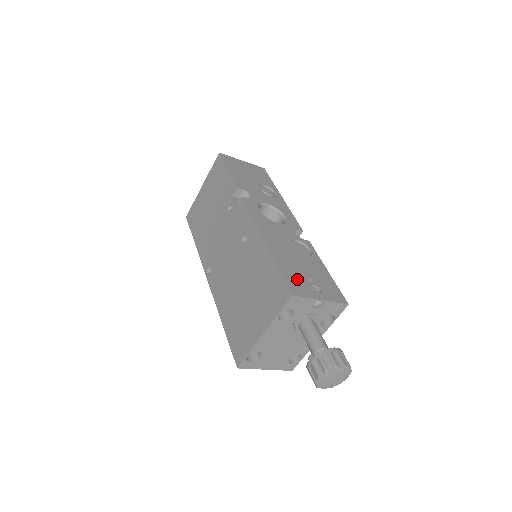
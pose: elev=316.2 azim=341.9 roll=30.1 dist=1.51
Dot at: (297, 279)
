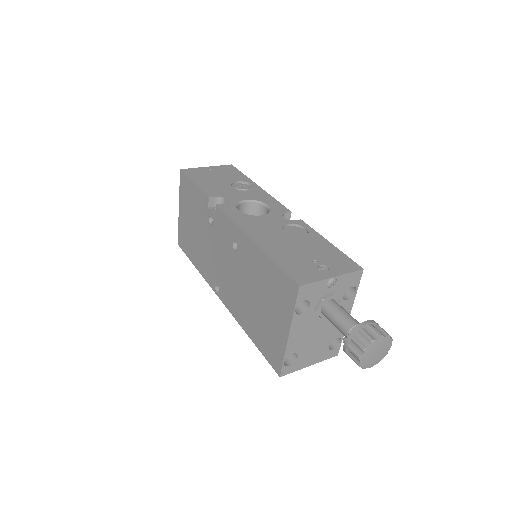
Dot at: (300, 266)
